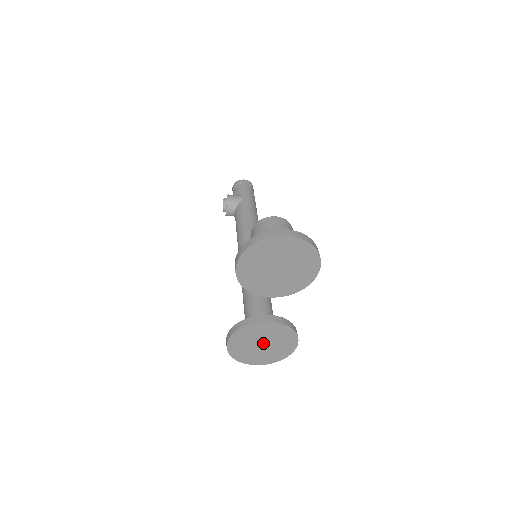
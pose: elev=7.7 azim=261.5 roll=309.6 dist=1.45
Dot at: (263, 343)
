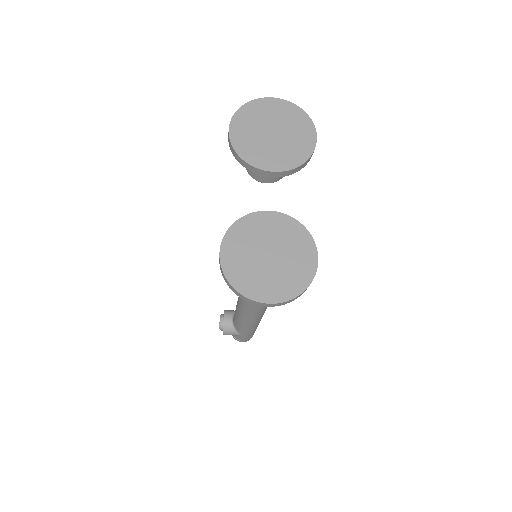
Dot at: (269, 253)
